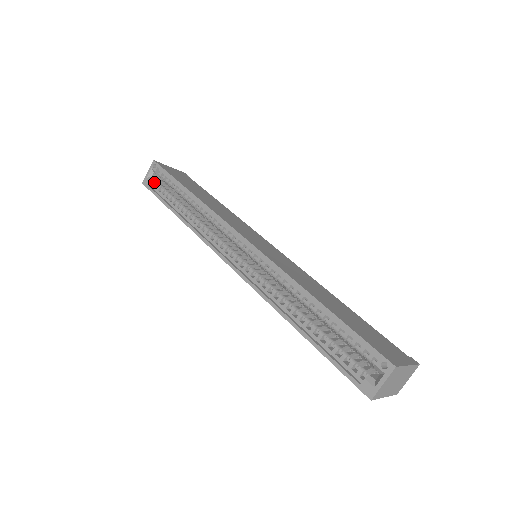
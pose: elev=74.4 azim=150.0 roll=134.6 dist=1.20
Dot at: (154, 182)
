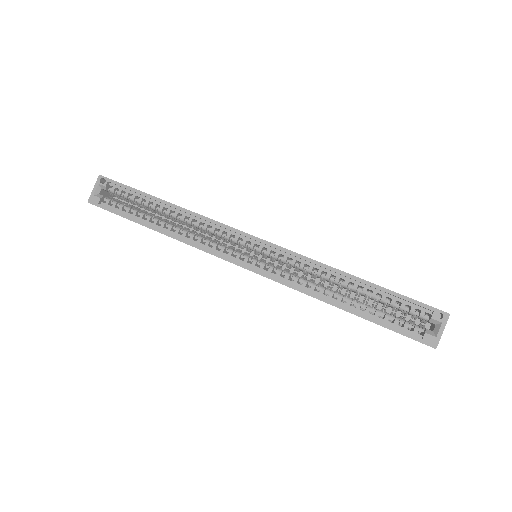
Dot at: (104, 199)
